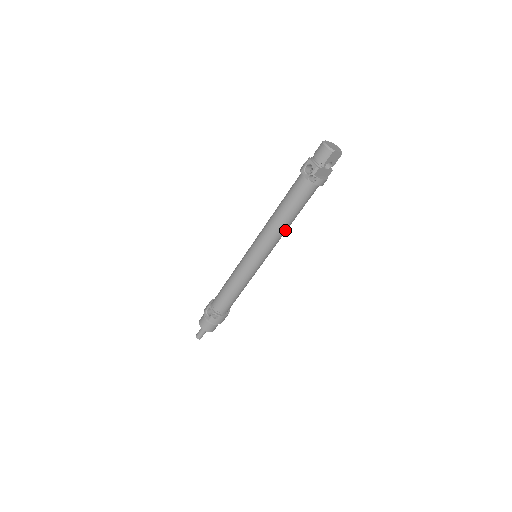
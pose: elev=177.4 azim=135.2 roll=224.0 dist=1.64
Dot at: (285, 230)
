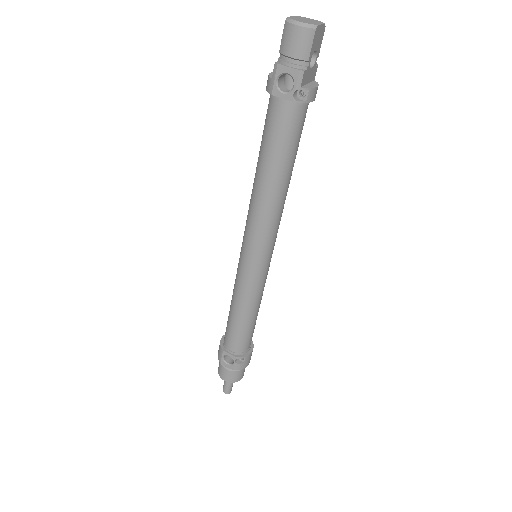
Dot at: (285, 198)
